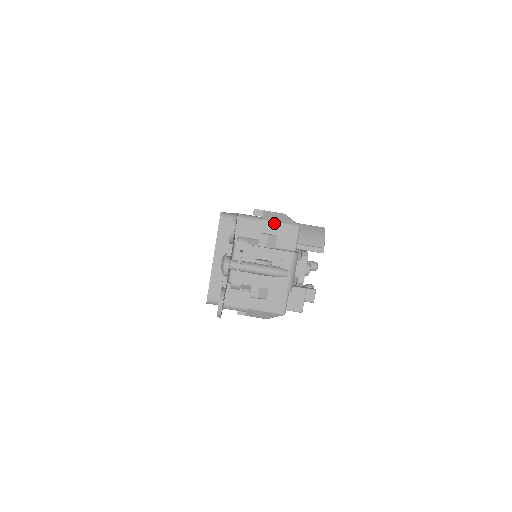
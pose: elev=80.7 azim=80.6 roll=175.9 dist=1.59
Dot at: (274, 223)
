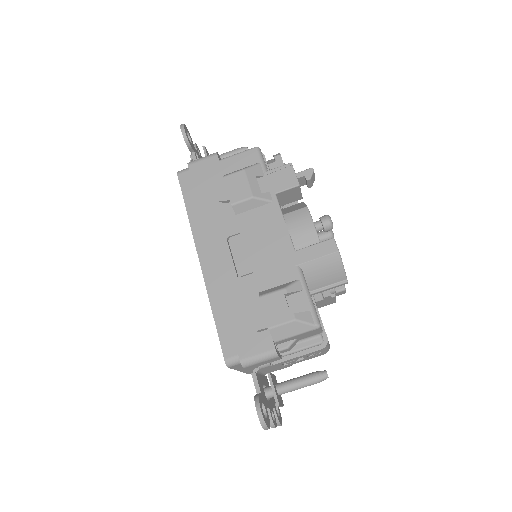
Dot at: (289, 338)
